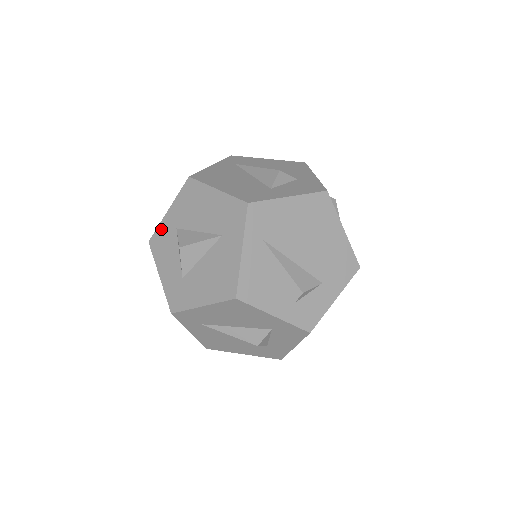
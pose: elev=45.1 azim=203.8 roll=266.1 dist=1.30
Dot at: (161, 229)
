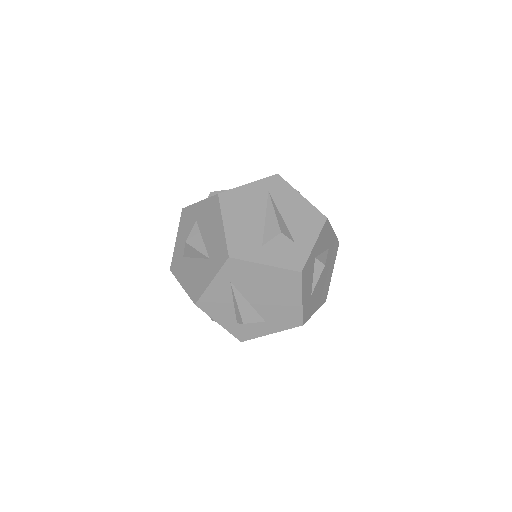
Dot at: (190, 209)
